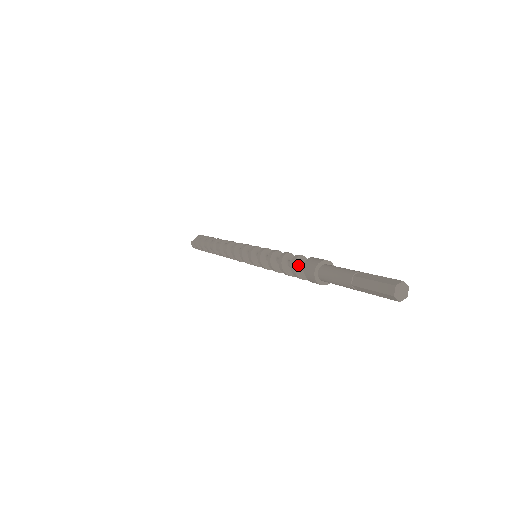
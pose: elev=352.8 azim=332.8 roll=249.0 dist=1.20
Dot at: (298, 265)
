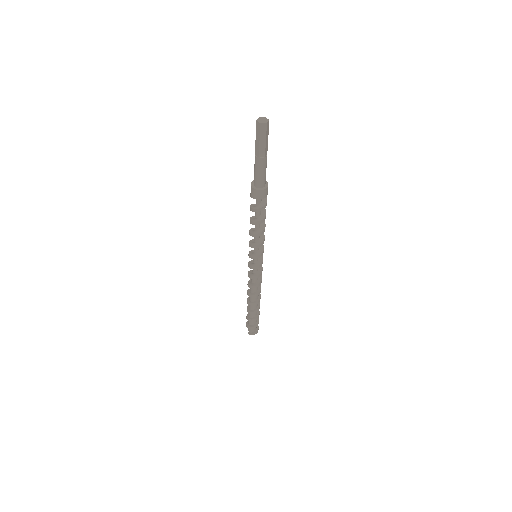
Dot at: (254, 207)
